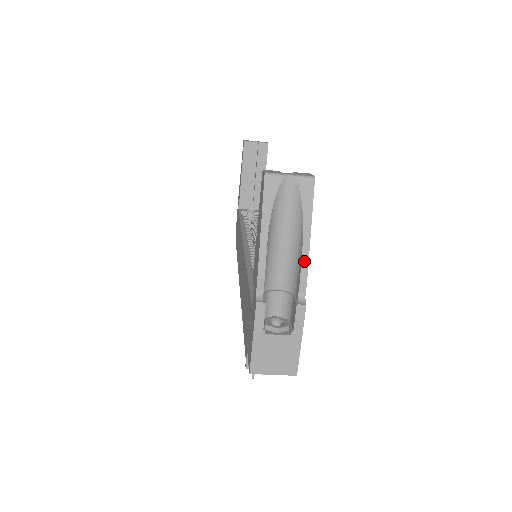
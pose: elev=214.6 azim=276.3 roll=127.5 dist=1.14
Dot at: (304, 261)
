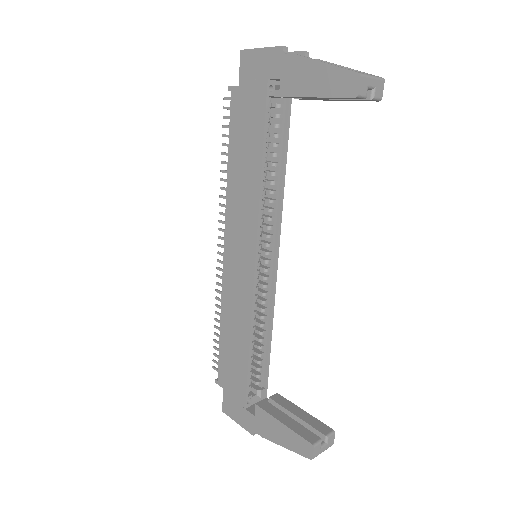
Dot at: occluded
